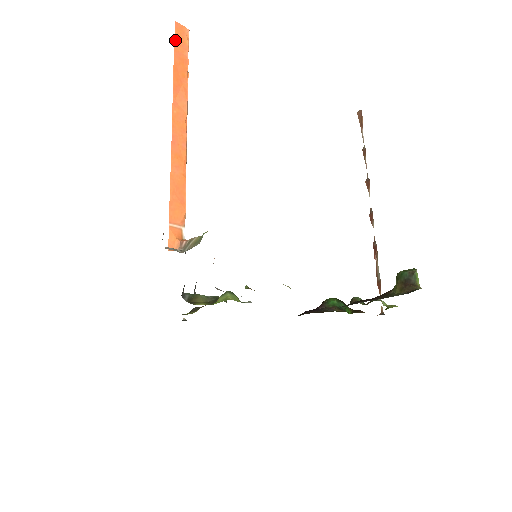
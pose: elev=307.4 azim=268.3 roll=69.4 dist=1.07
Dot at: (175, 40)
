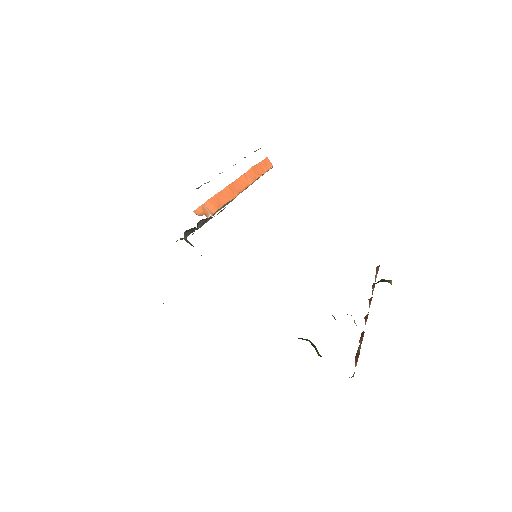
Dot at: (262, 161)
